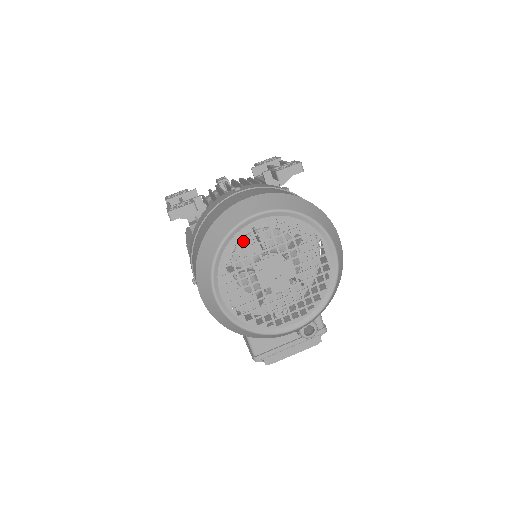
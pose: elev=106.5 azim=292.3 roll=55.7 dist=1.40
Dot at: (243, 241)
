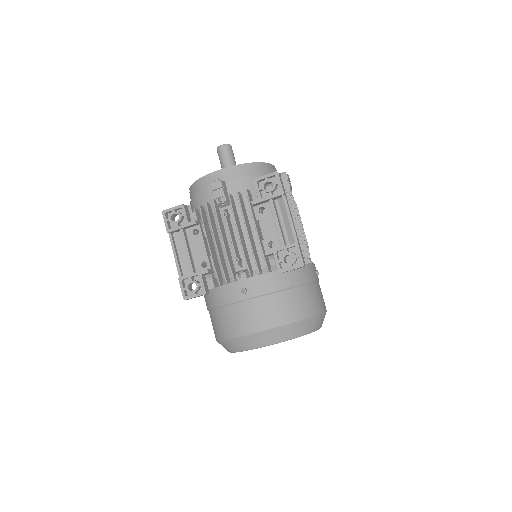
Dot at: occluded
